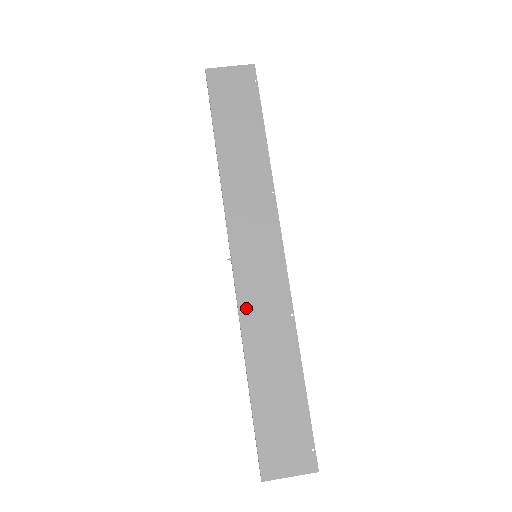
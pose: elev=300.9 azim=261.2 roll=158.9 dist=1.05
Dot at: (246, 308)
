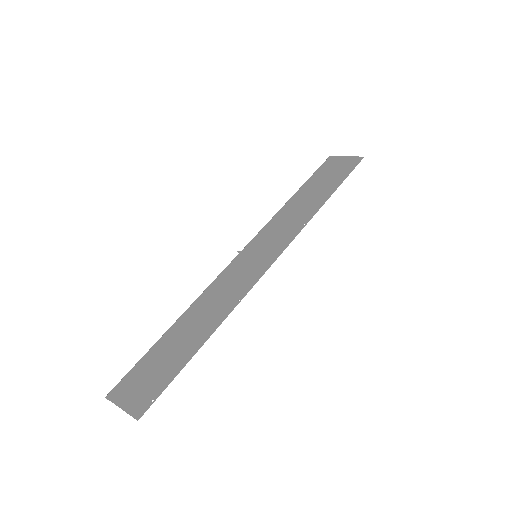
Dot at: (218, 283)
